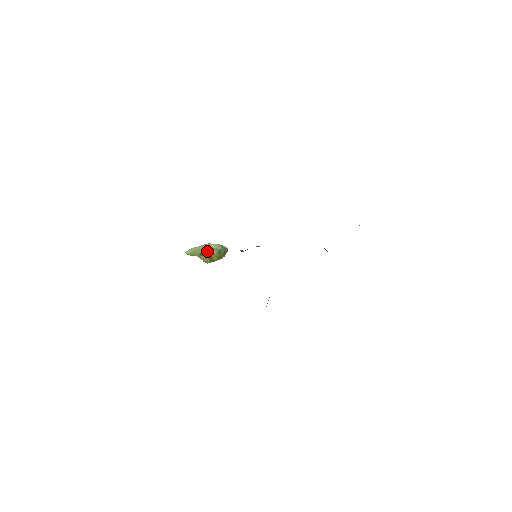
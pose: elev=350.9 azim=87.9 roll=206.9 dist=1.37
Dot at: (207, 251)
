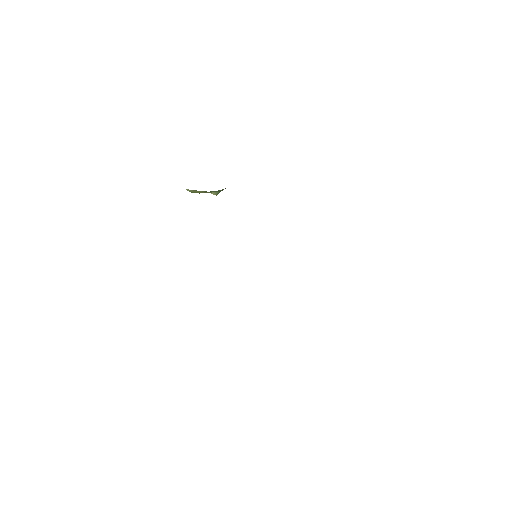
Dot at: occluded
